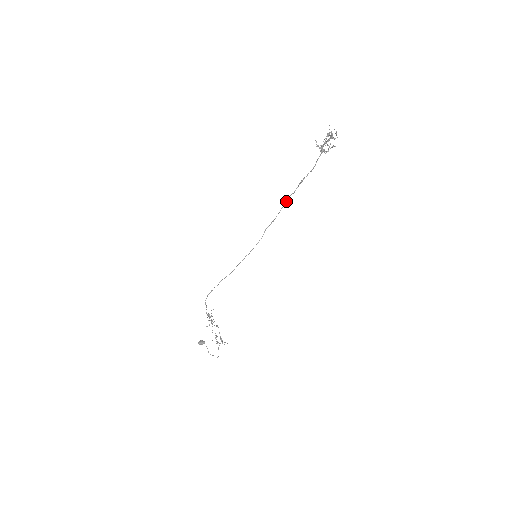
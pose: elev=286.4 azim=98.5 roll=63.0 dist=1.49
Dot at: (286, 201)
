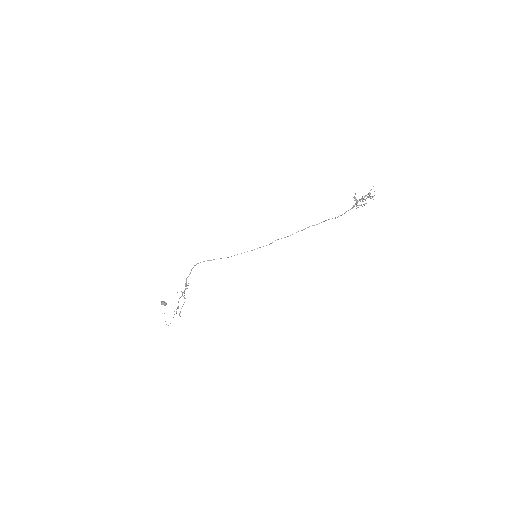
Dot at: (305, 228)
